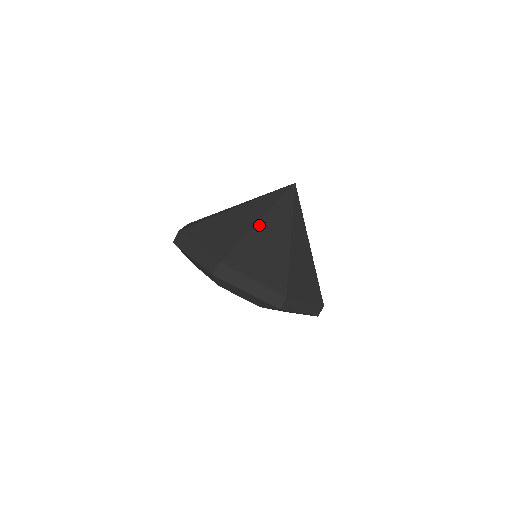
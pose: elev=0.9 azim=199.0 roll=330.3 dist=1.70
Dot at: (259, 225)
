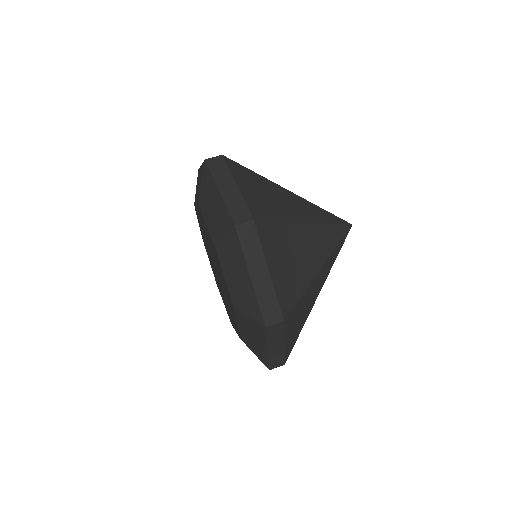
Dot at: (319, 274)
